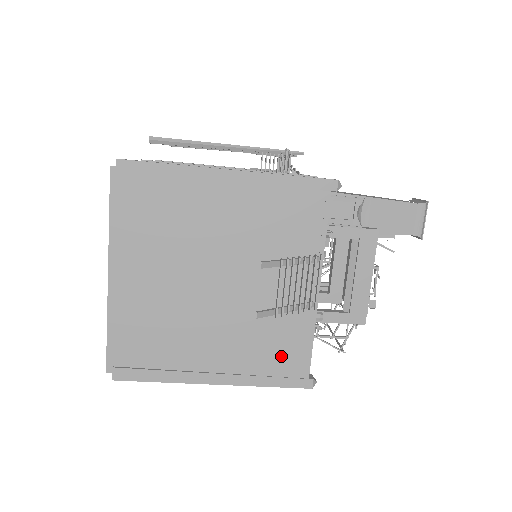
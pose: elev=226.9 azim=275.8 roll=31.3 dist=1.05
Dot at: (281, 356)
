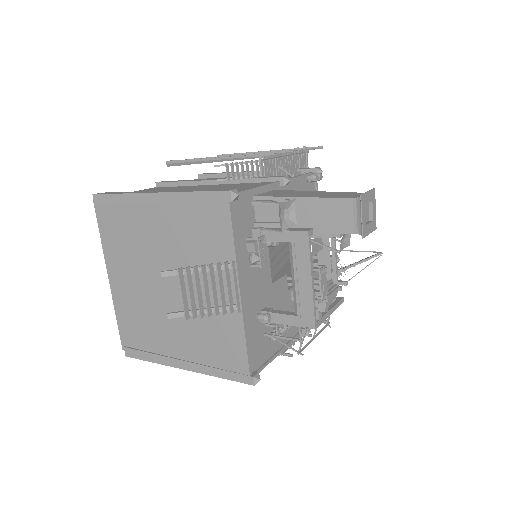
Dot at: (224, 352)
